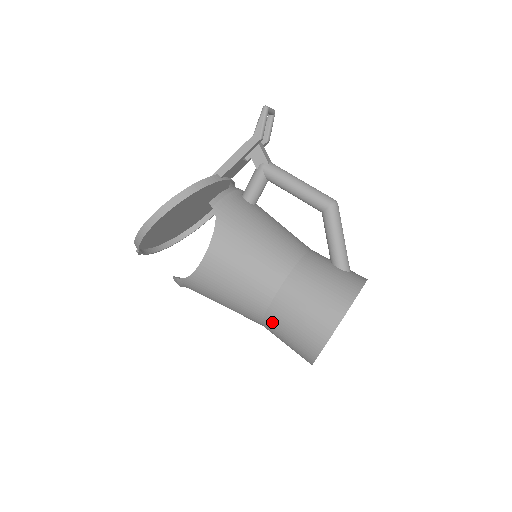
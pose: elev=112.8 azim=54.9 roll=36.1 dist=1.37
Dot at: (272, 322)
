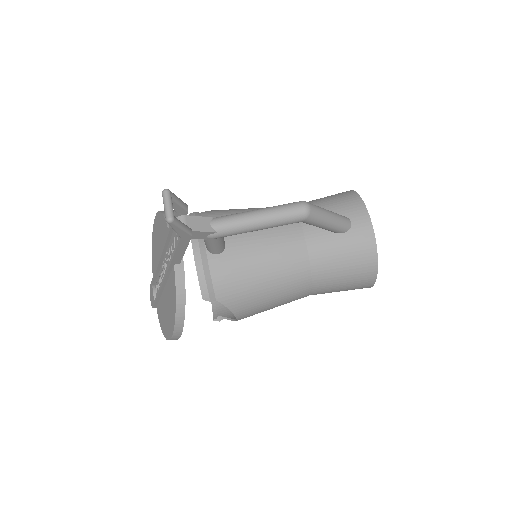
Dot at: occluded
